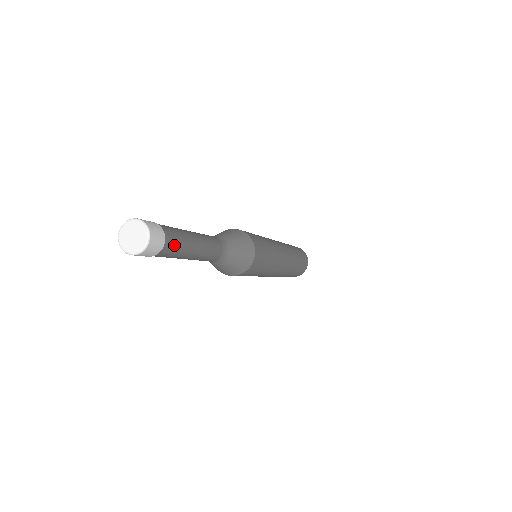
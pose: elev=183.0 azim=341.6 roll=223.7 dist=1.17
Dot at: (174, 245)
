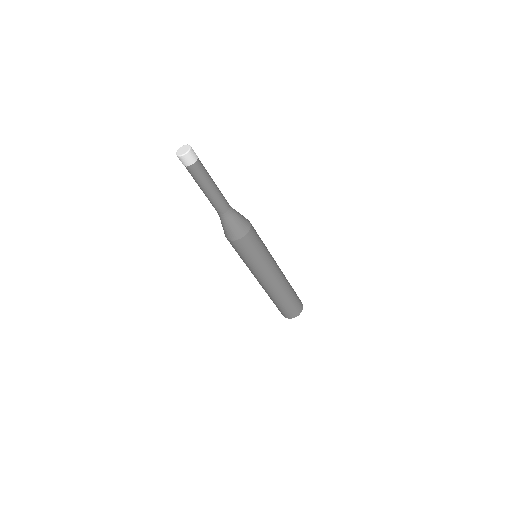
Dot at: (202, 164)
